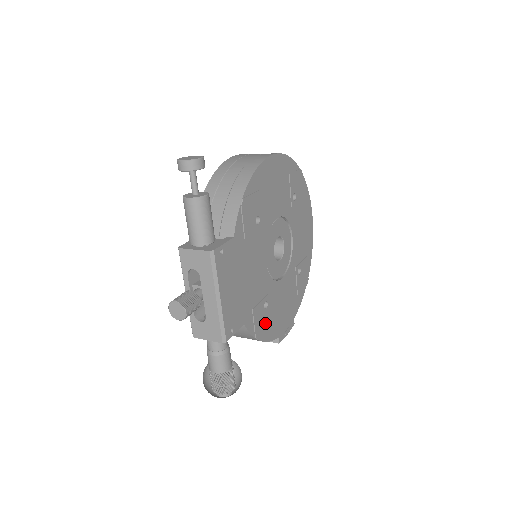
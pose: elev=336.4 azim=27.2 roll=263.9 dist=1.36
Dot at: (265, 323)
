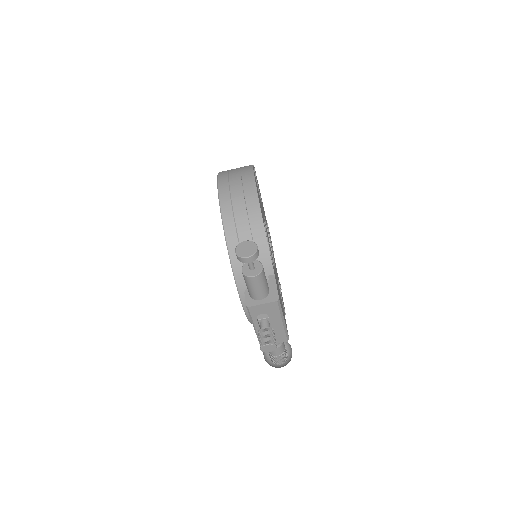
Dot at: occluded
